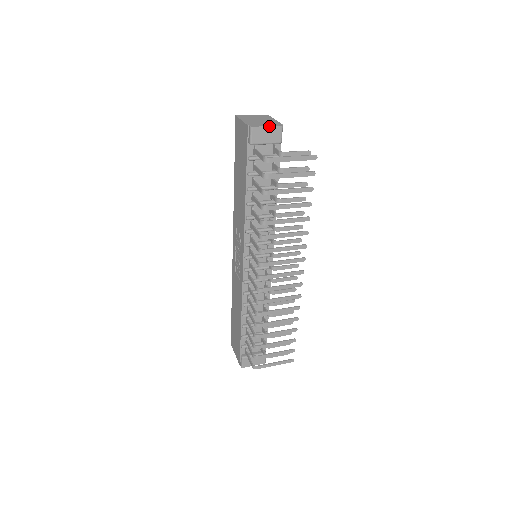
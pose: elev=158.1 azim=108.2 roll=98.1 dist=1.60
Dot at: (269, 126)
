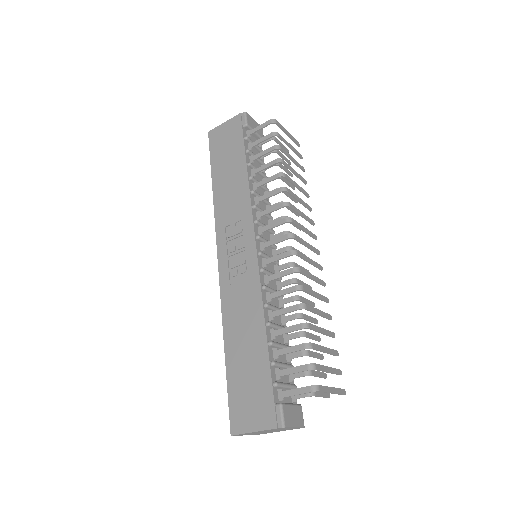
Dot at: (255, 121)
